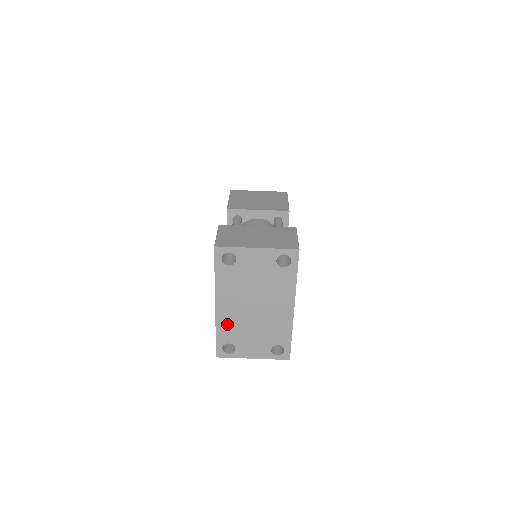
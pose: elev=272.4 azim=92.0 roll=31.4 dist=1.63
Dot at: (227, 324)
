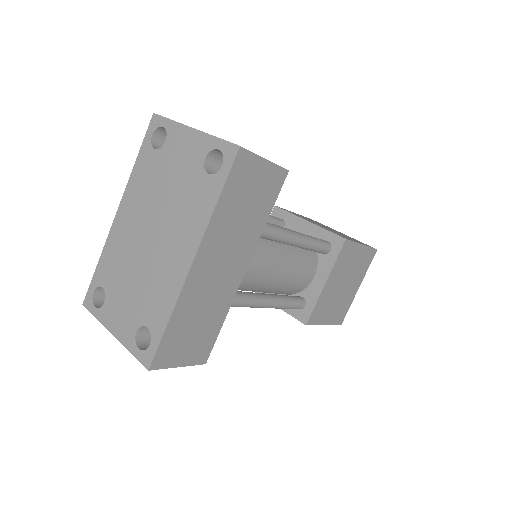
Dot at: (115, 251)
